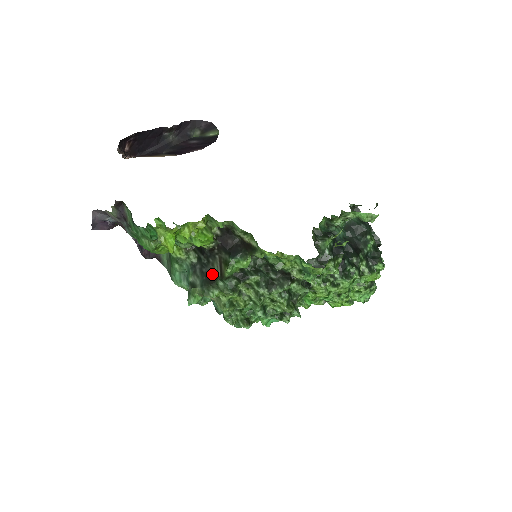
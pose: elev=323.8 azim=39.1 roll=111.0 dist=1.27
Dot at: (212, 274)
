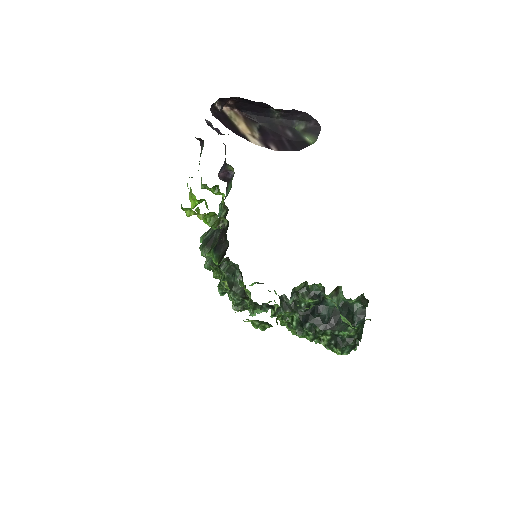
Dot at: (214, 240)
